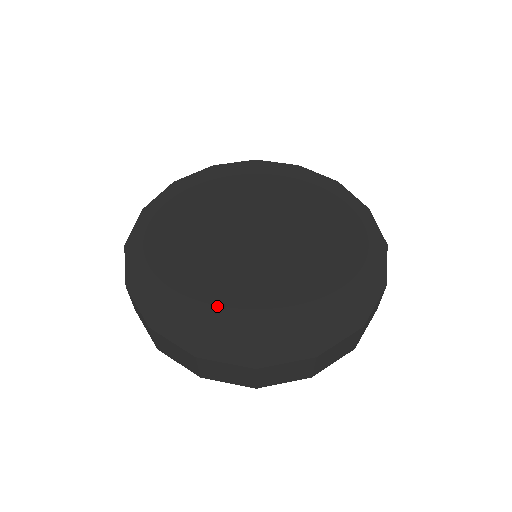
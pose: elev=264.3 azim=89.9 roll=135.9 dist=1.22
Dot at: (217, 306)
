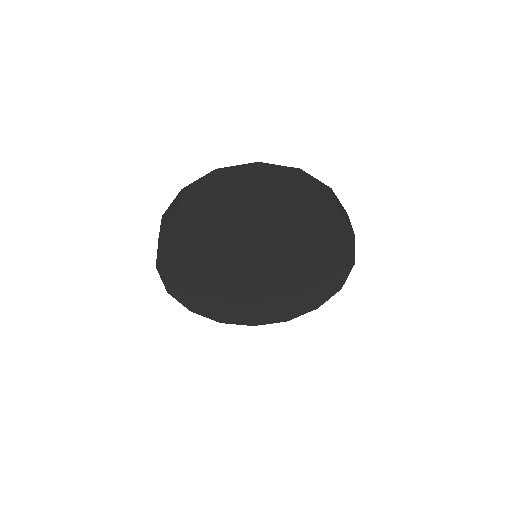
Dot at: (251, 305)
